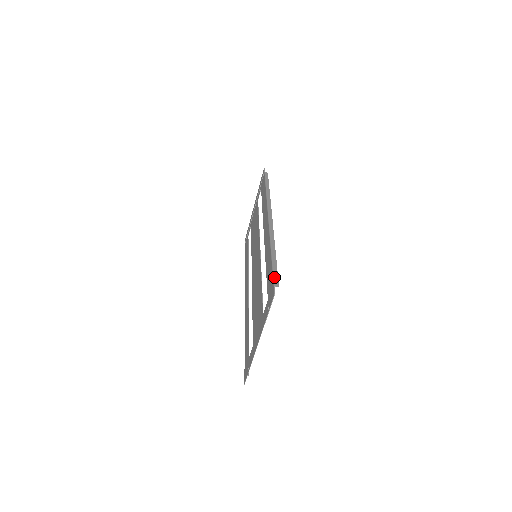
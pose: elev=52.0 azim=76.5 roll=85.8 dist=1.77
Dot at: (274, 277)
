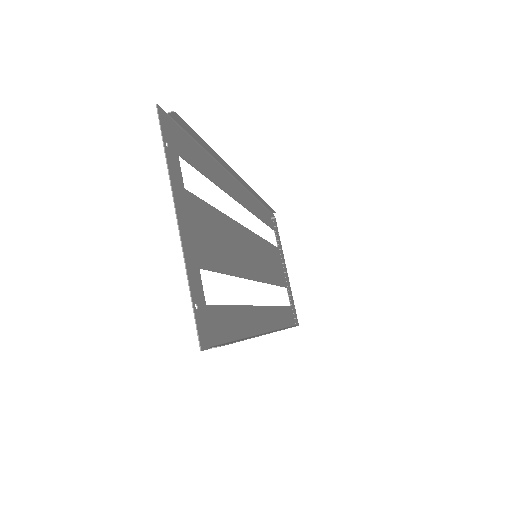
Dot at: (178, 123)
